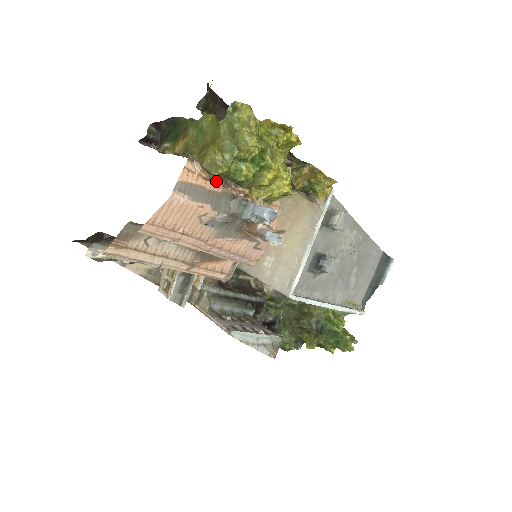
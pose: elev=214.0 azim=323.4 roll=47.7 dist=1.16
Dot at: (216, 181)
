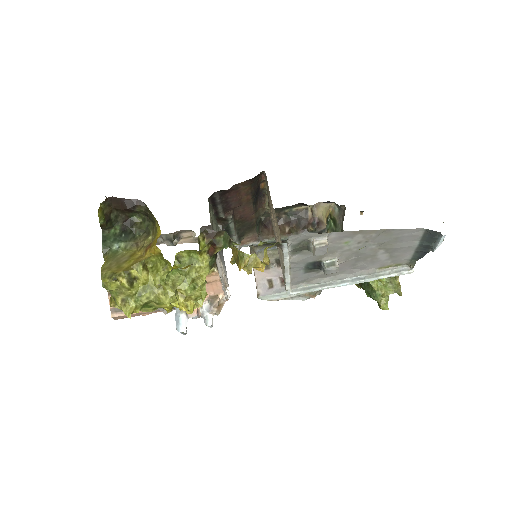
Dot at: occluded
